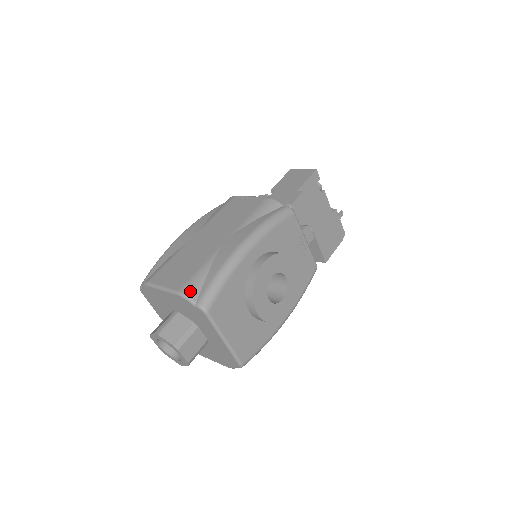
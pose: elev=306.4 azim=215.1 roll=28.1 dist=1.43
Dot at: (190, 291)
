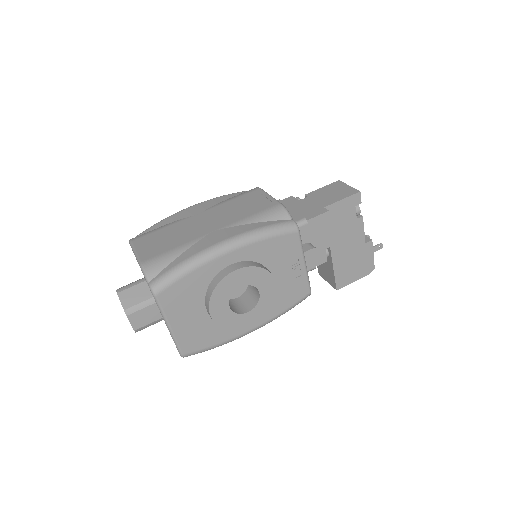
Dot at: (151, 268)
